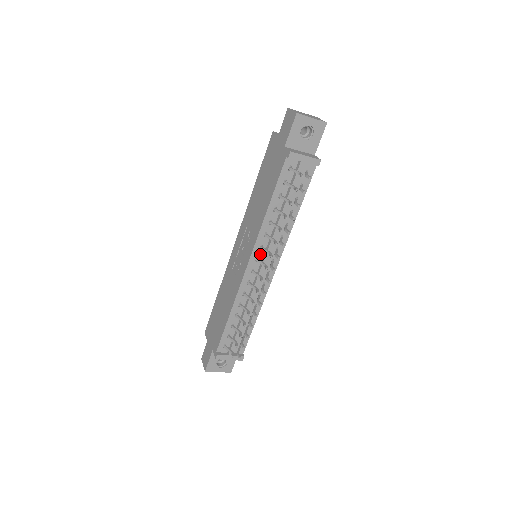
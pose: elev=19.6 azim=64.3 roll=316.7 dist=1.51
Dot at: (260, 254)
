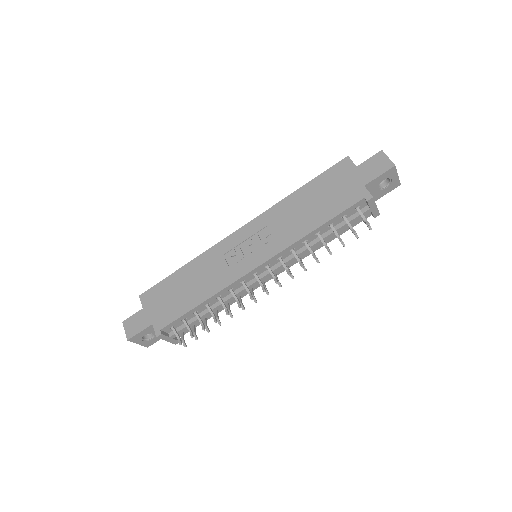
Dot at: (273, 263)
